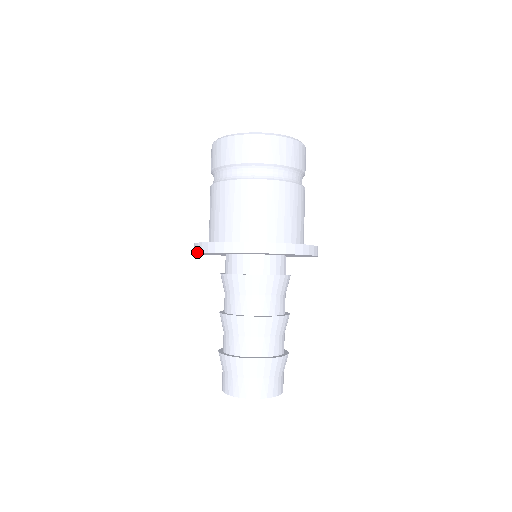
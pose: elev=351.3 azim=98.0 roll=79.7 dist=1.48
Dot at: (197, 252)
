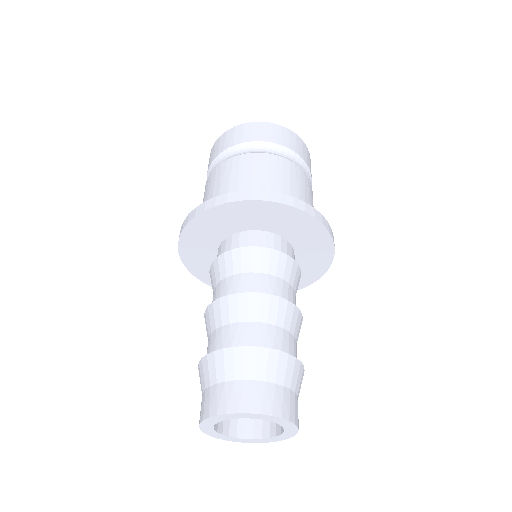
Dot at: (182, 229)
